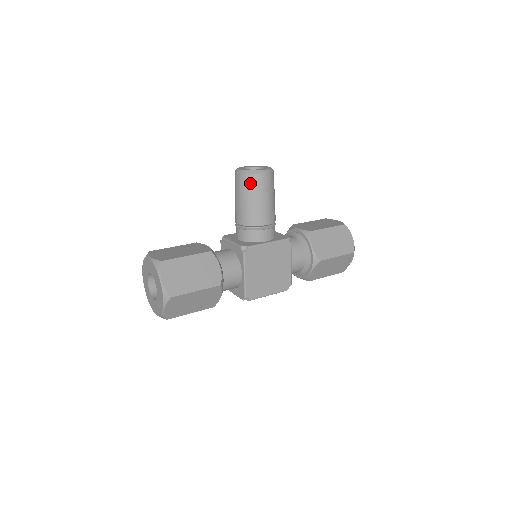
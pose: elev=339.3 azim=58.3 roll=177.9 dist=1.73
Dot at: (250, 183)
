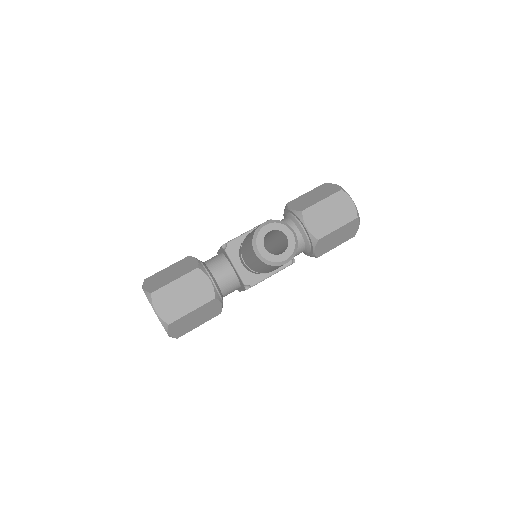
Dot at: (268, 267)
